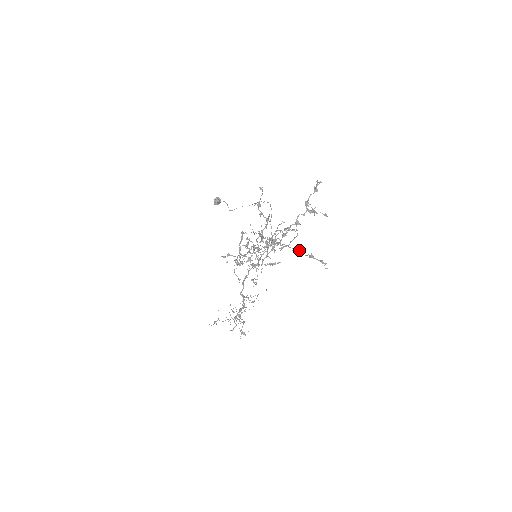
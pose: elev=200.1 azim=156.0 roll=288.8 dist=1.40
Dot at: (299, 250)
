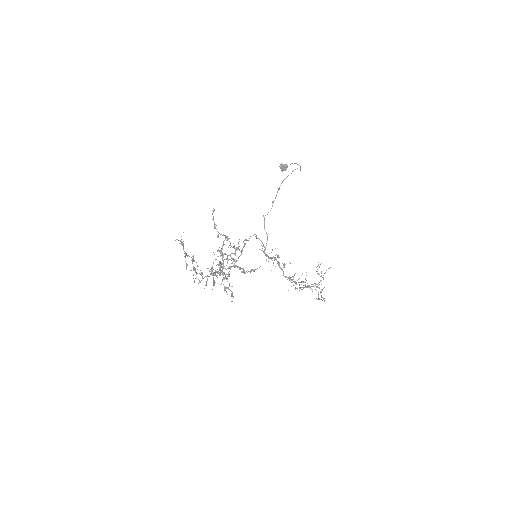
Dot at: (226, 278)
